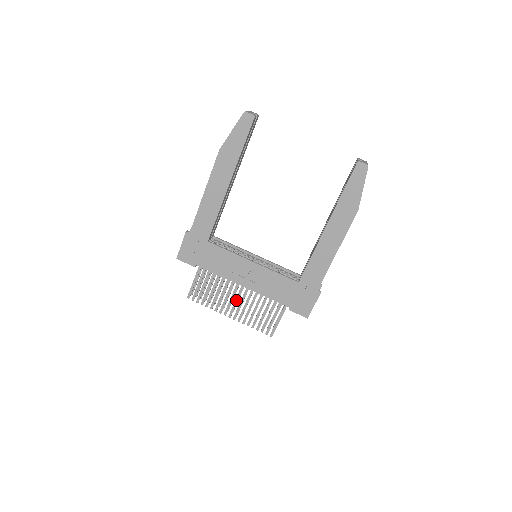
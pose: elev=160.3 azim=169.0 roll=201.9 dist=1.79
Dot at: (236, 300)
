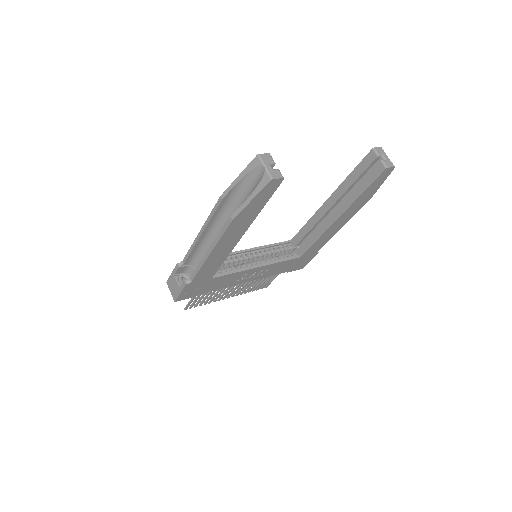
Dot at: occluded
